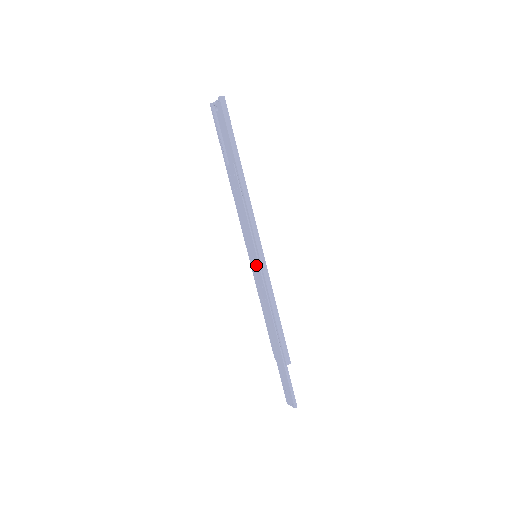
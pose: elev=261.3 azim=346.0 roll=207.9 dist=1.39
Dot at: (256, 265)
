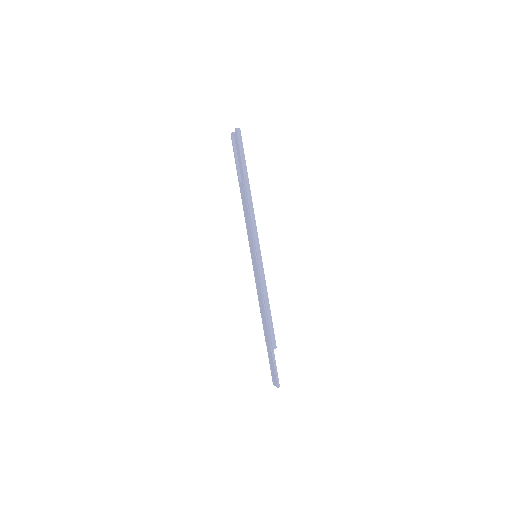
Dot at: (255, 263)
